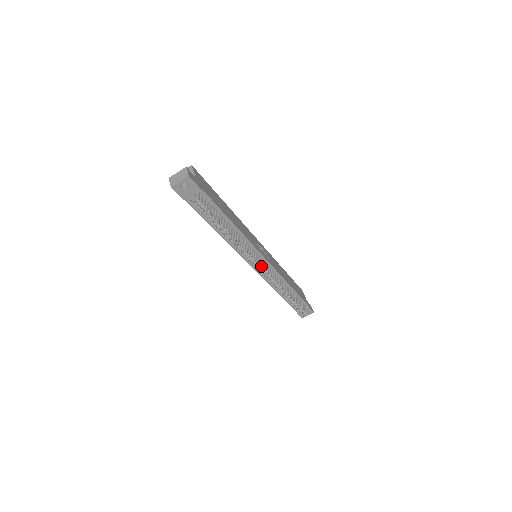
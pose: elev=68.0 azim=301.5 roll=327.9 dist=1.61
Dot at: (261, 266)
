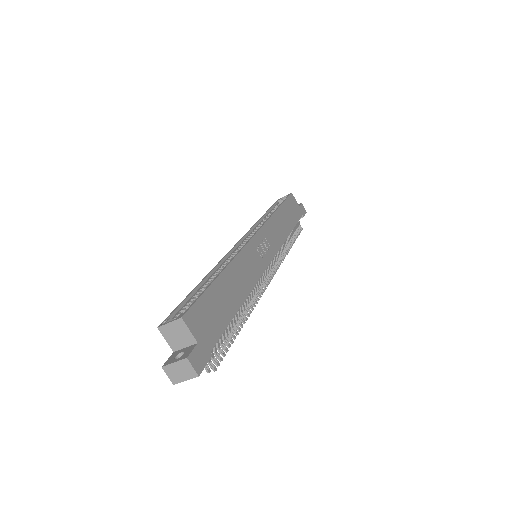
Dot at: (267, 273)
